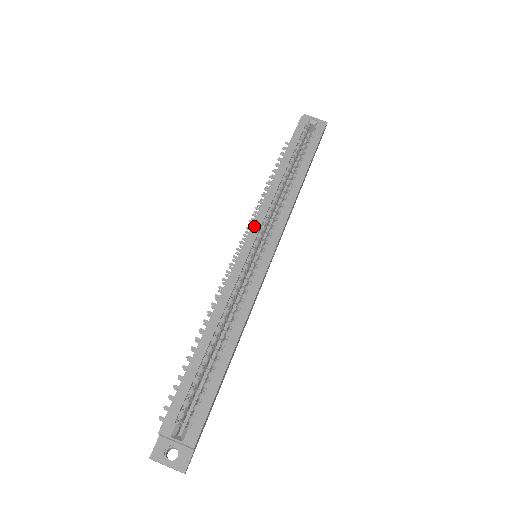
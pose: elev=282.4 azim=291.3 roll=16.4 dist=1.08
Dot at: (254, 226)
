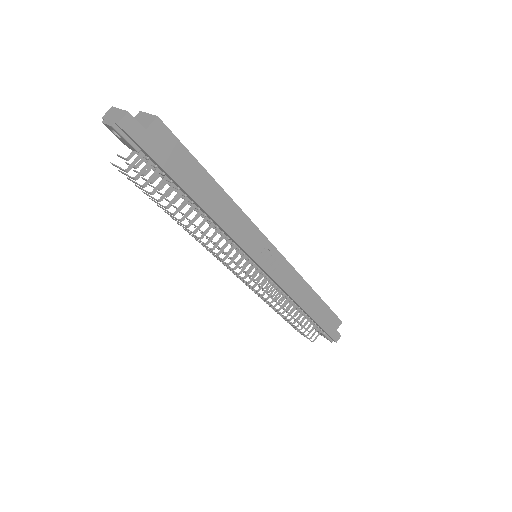
Dot at: occluded
